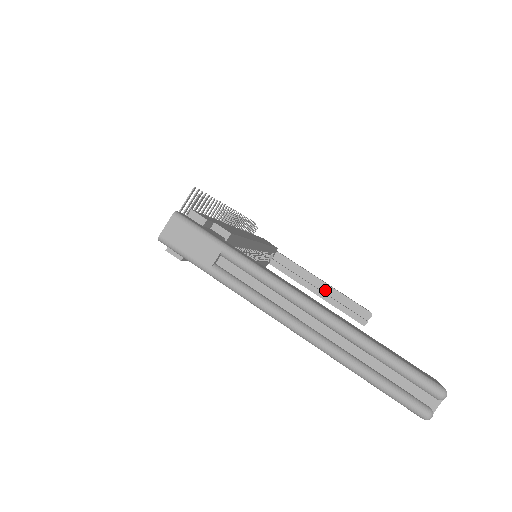
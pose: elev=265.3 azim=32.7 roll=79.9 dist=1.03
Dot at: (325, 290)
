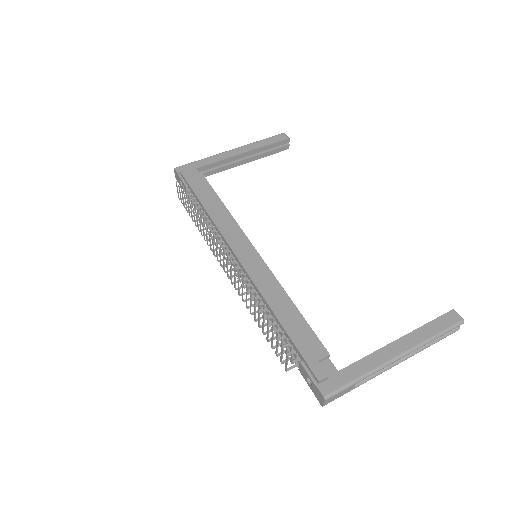
Dot at: occluded
